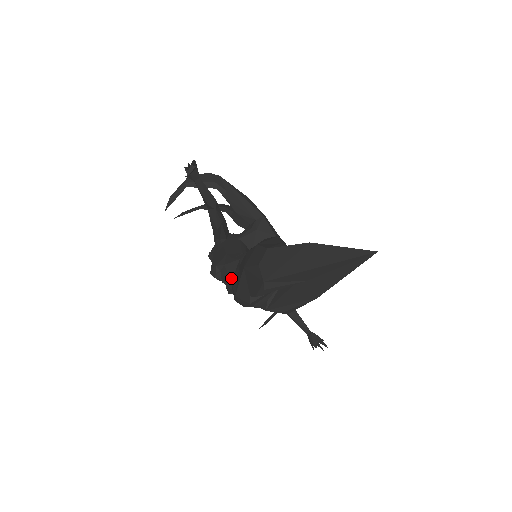
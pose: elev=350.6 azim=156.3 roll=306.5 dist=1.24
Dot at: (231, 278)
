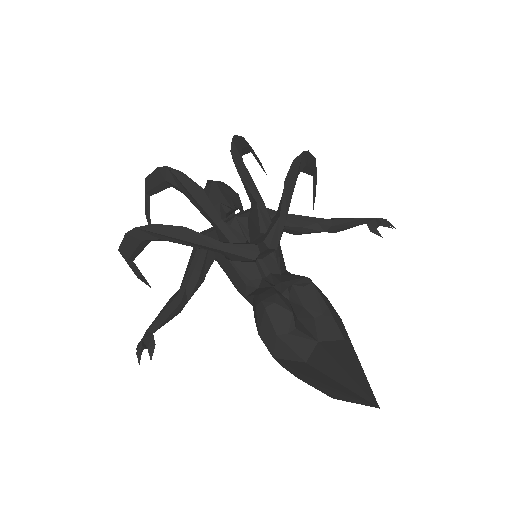
Dot at: occluded
